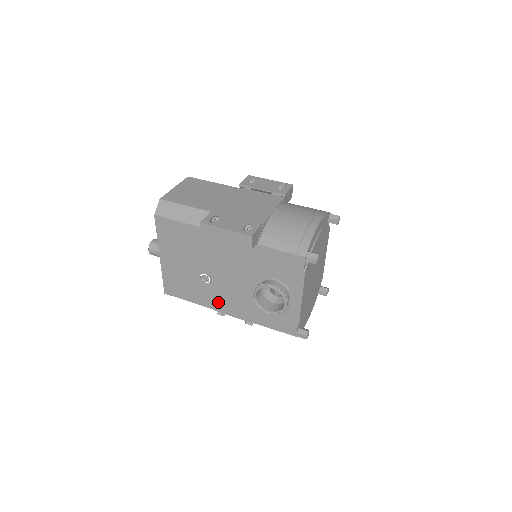
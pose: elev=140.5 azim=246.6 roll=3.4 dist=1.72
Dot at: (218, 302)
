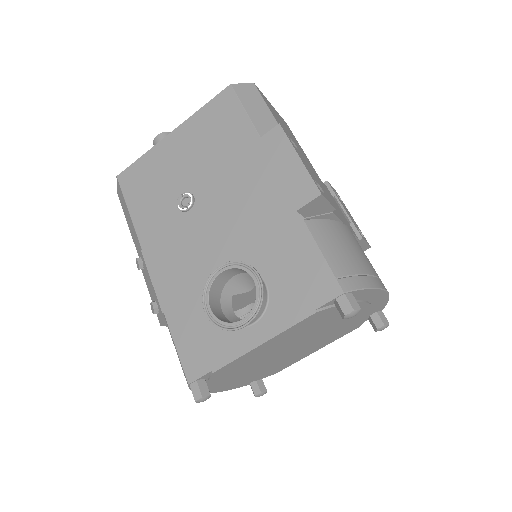
Dot at: (159, 243)
